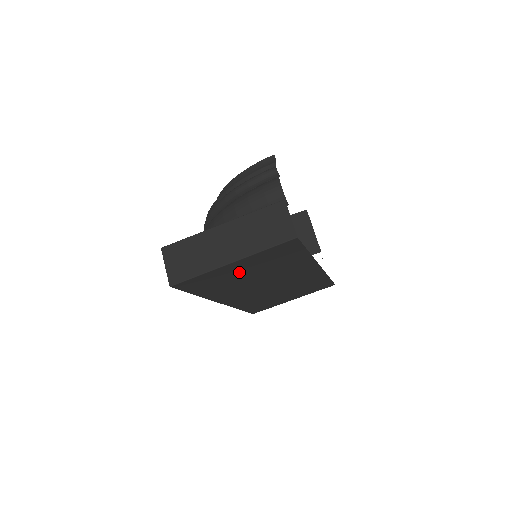
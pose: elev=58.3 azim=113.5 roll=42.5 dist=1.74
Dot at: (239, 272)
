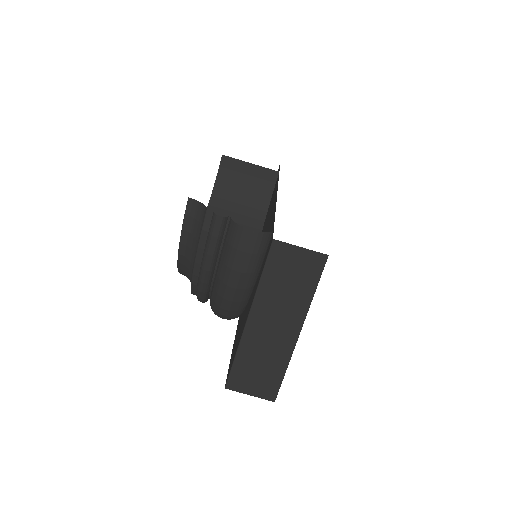
Dot at: occluded
